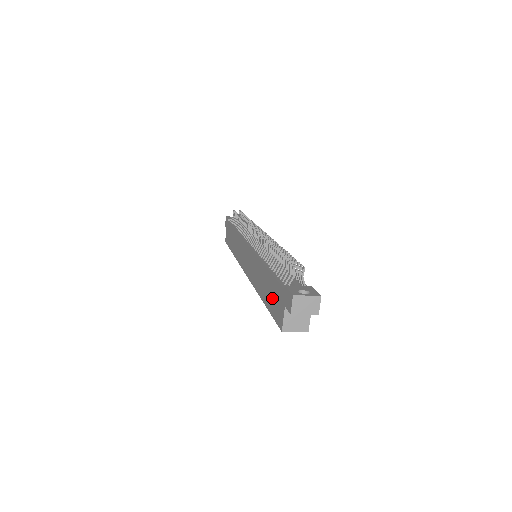
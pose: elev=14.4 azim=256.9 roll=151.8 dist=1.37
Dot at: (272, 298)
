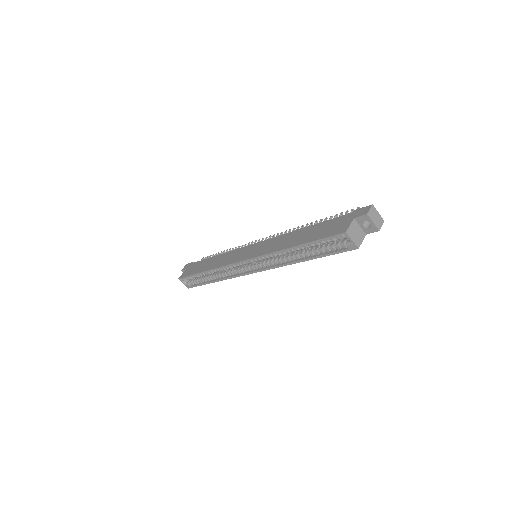
Dot at: (323, 230)
